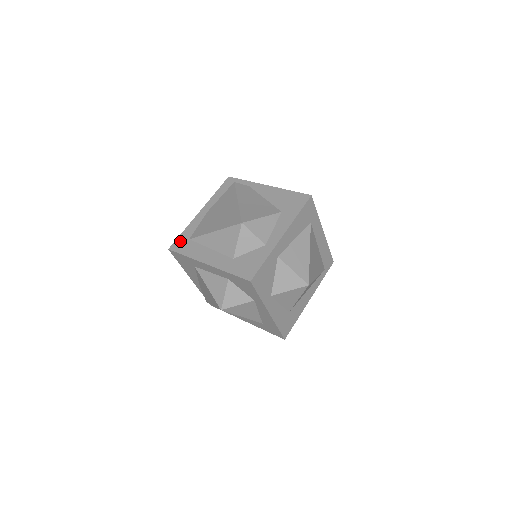
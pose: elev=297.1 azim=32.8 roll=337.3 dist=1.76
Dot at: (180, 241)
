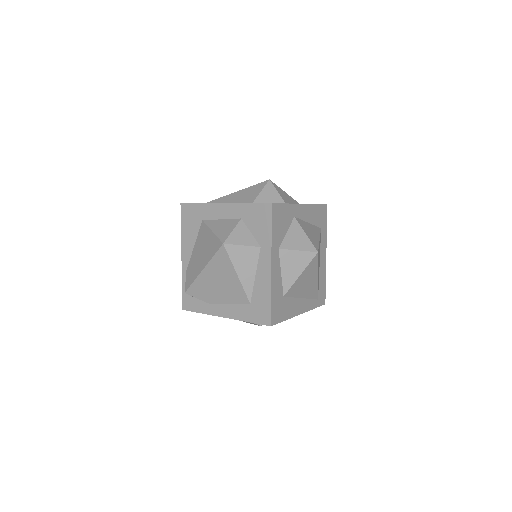
Dot at: occluded
